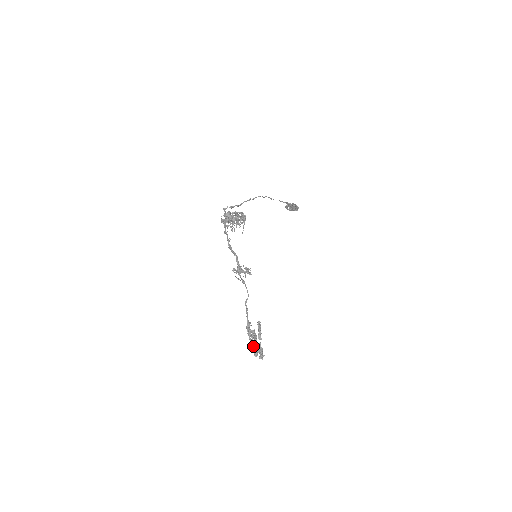
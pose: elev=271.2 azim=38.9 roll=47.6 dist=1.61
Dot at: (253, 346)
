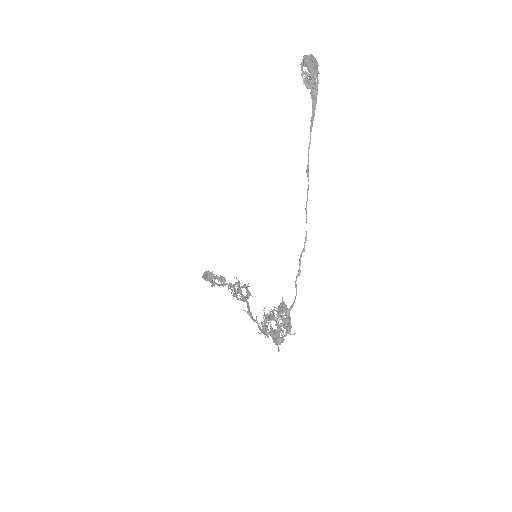
Dot at: occluded
